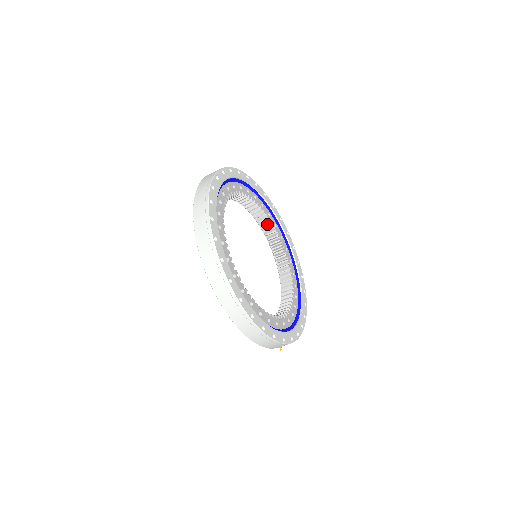
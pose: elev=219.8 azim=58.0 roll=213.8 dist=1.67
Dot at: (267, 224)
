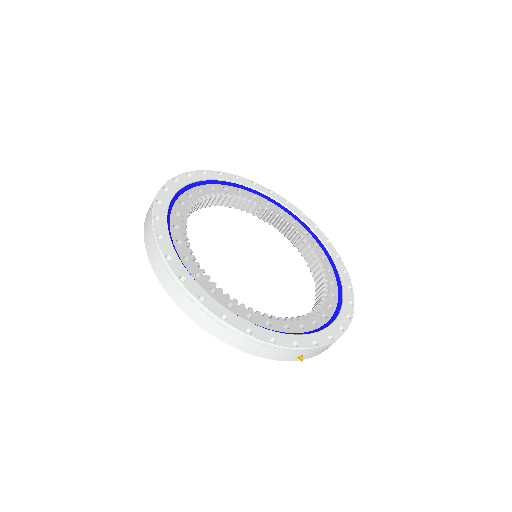
Dot at: (283, 223)
